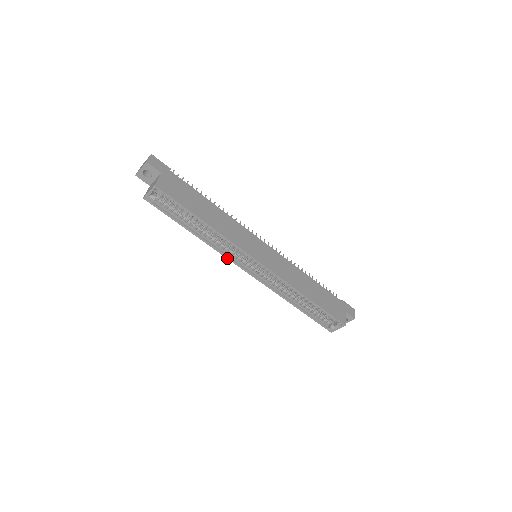
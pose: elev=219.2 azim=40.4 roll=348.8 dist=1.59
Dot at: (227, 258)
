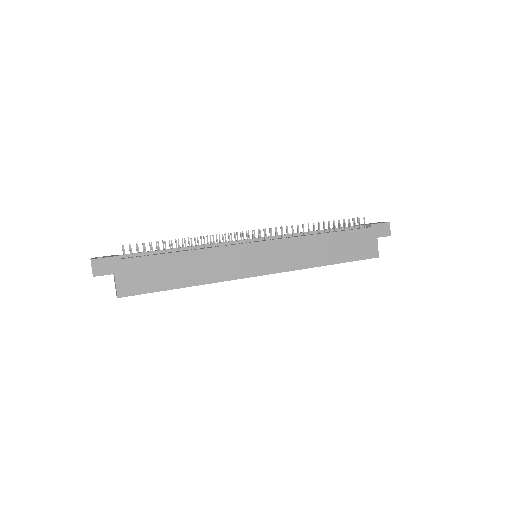
Dot at: occluded
